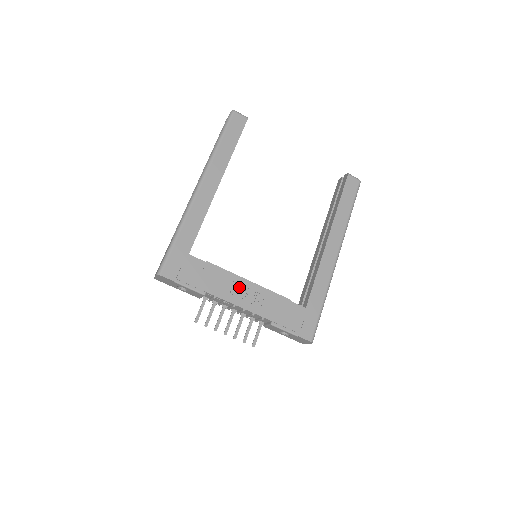
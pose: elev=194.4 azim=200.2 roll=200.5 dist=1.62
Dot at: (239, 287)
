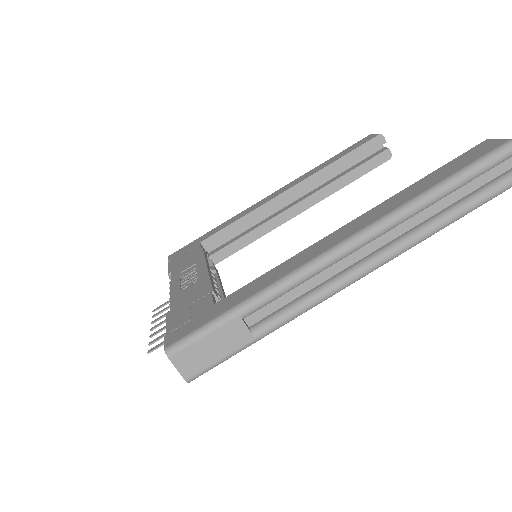
Dot at: (193, 270)
